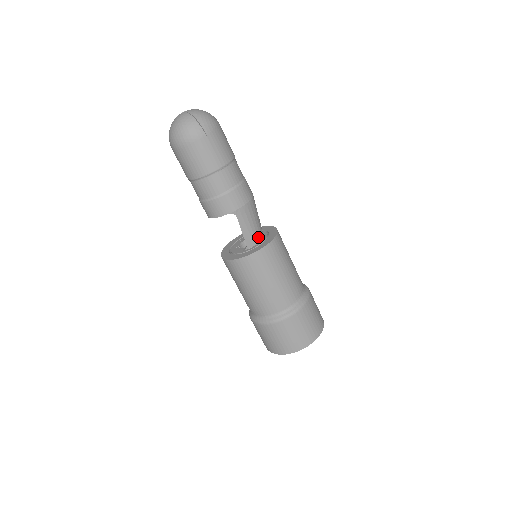
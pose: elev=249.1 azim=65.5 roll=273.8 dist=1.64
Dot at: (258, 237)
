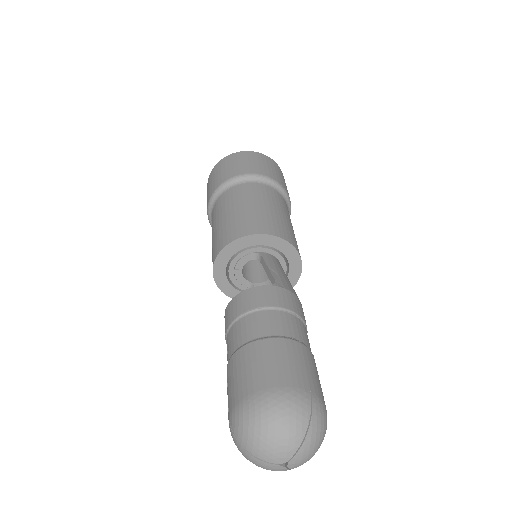
Dot at: occluded
